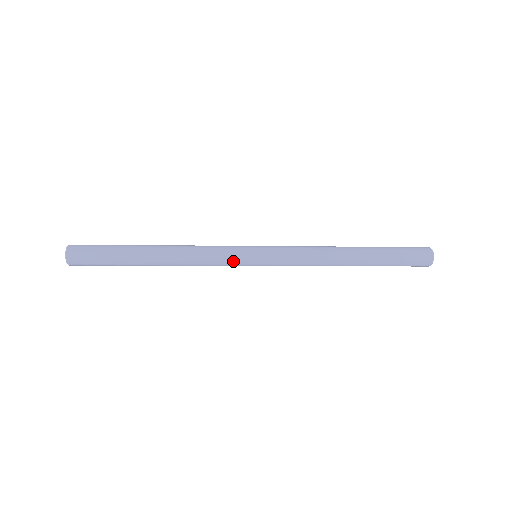
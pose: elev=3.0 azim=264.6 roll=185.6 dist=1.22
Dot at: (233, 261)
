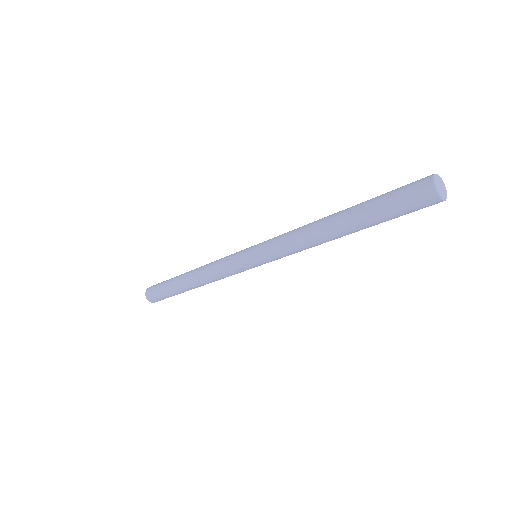
Dot at: (235, 268)
